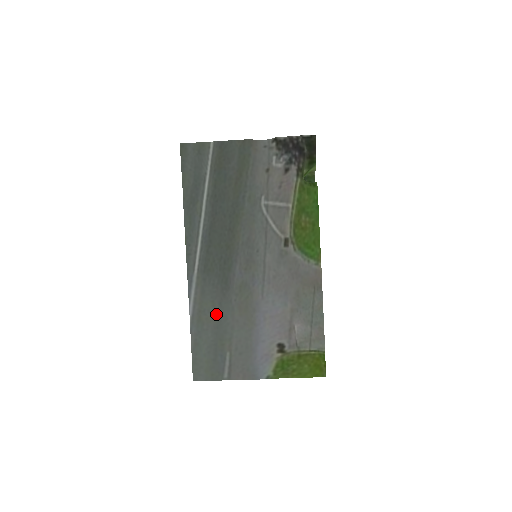
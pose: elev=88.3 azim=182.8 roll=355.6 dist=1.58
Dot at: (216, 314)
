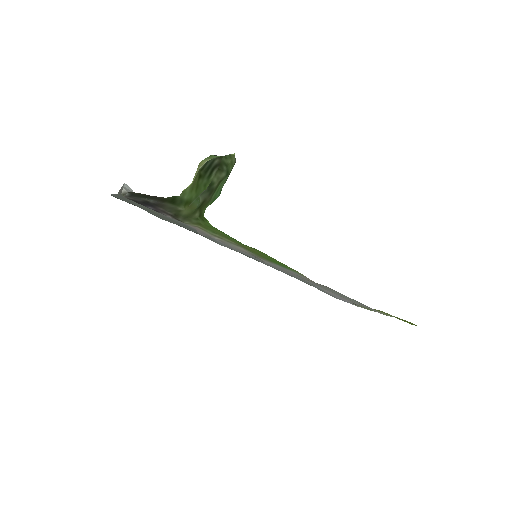
Dot at: occluded
